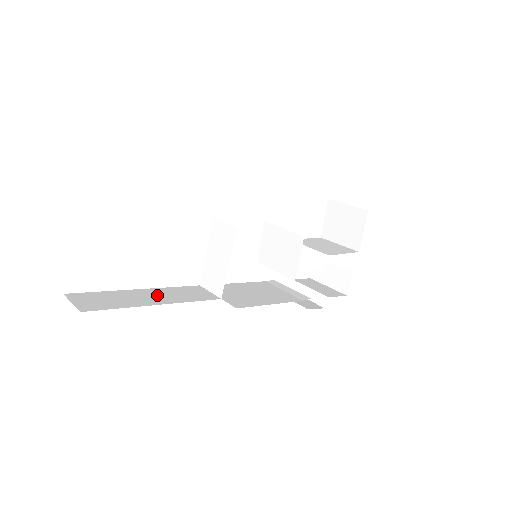
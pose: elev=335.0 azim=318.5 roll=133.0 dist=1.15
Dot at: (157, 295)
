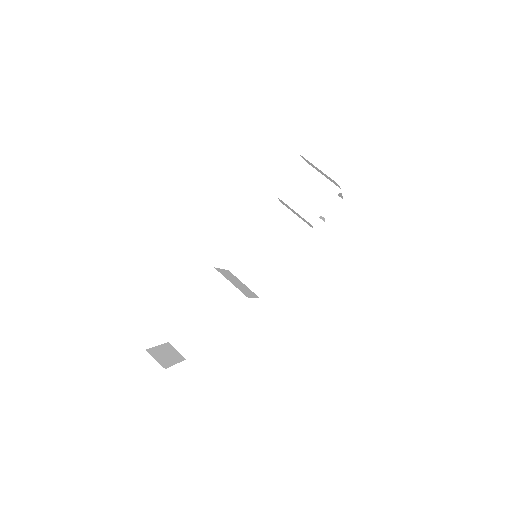
Dot at: (210, 310)
